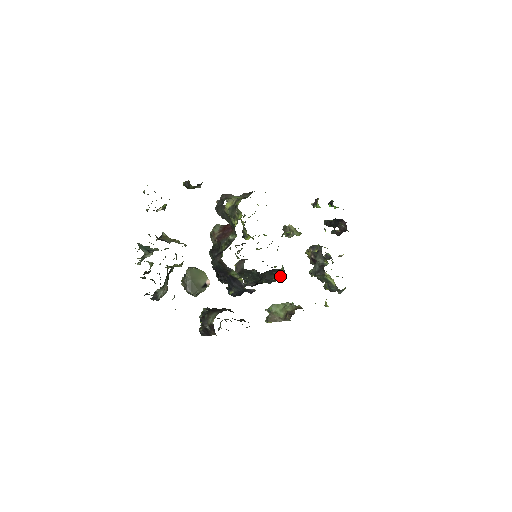
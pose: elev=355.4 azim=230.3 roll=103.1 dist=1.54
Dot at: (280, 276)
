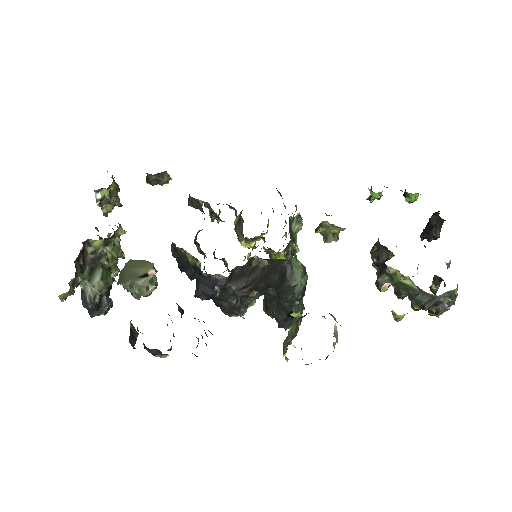
Dot at: (296, 277)
